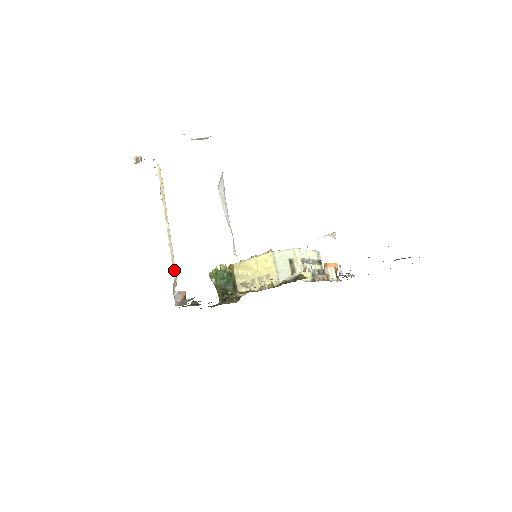
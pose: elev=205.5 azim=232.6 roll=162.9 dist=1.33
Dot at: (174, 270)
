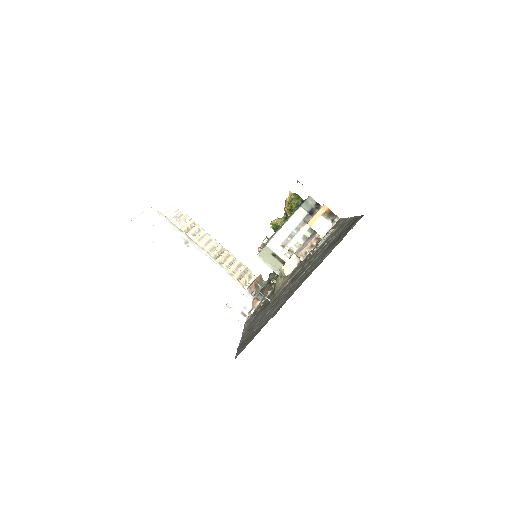
Dot at: occluded
